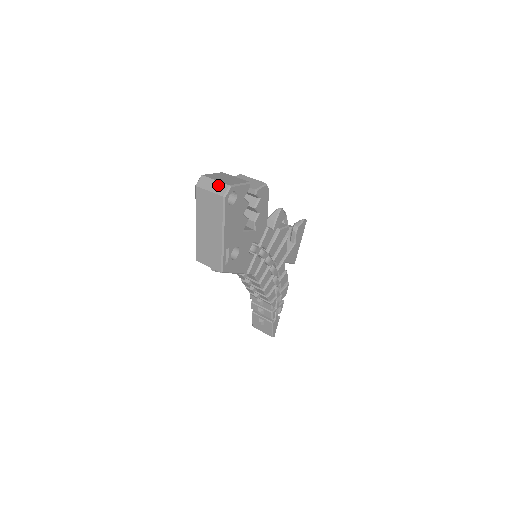
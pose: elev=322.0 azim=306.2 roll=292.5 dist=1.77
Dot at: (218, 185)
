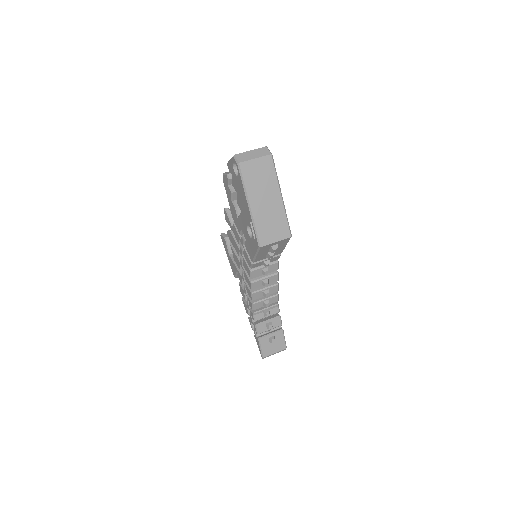
Dot at: (257, 151)
